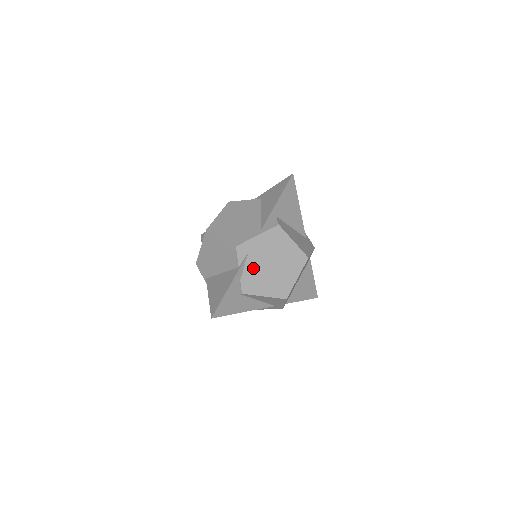
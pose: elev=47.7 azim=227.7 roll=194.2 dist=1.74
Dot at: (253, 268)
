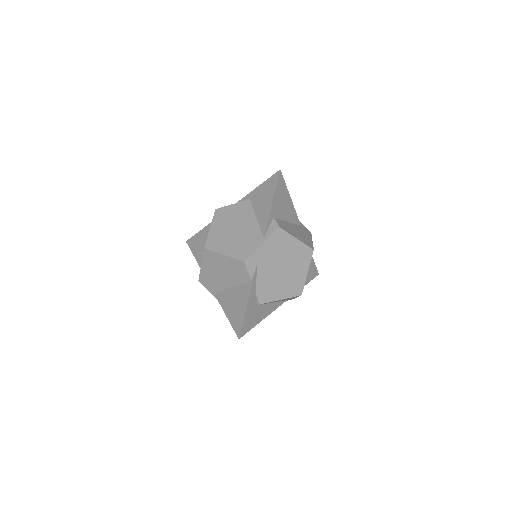
Dot at: (265, 277)
